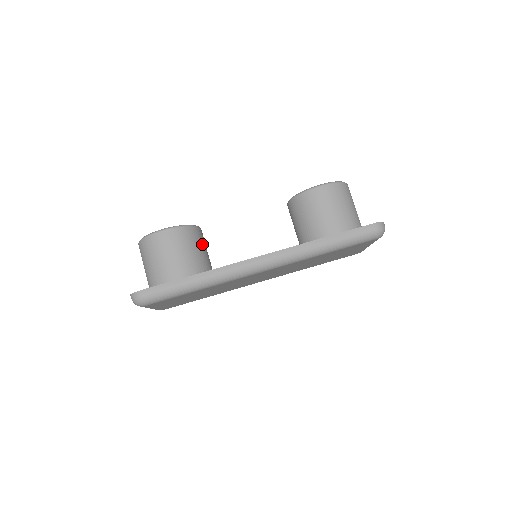
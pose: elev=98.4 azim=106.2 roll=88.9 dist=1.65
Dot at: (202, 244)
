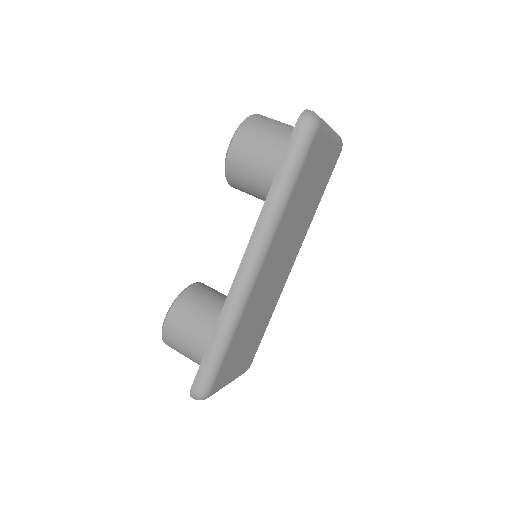
Dot at: (207, 295)
